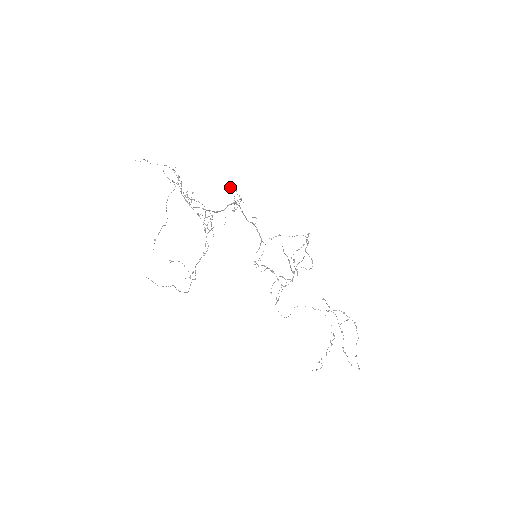
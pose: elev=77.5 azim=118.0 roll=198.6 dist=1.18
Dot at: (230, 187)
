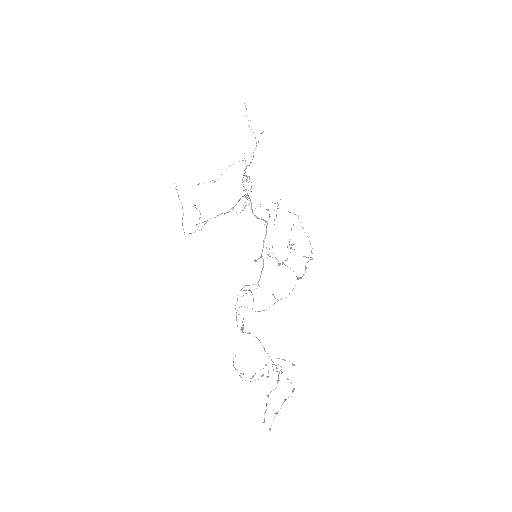
Dot at: (275, 203)
